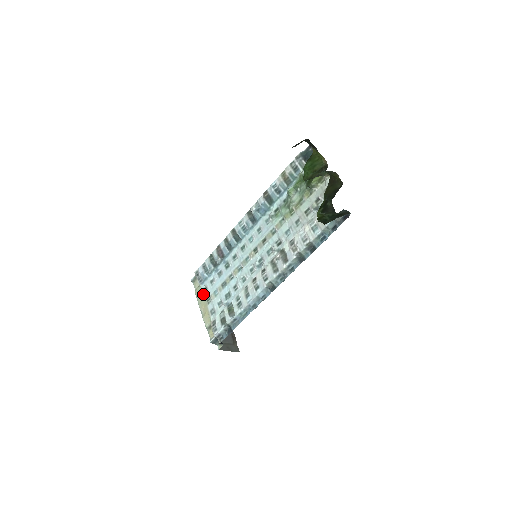
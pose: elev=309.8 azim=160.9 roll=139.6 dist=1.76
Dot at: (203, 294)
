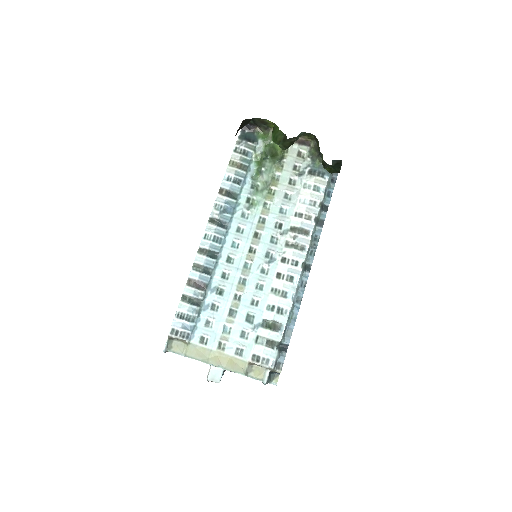
Dot at: (205, 347)
